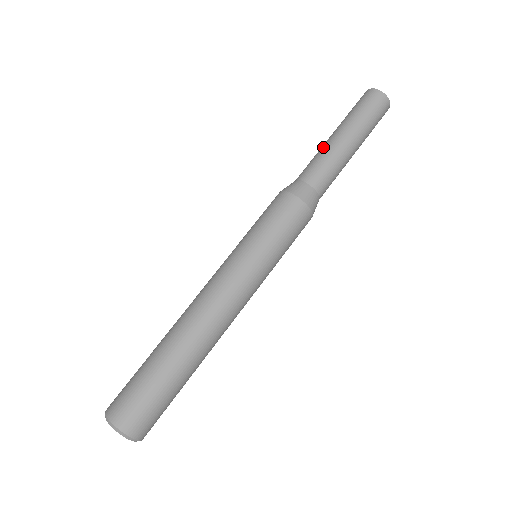
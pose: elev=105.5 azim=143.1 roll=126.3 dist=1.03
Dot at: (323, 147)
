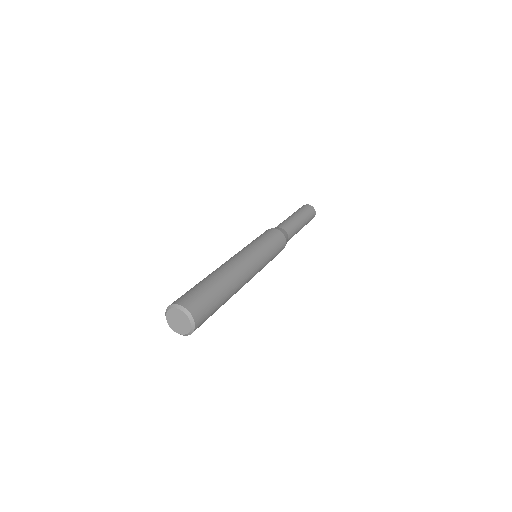
Dot at: occluded
